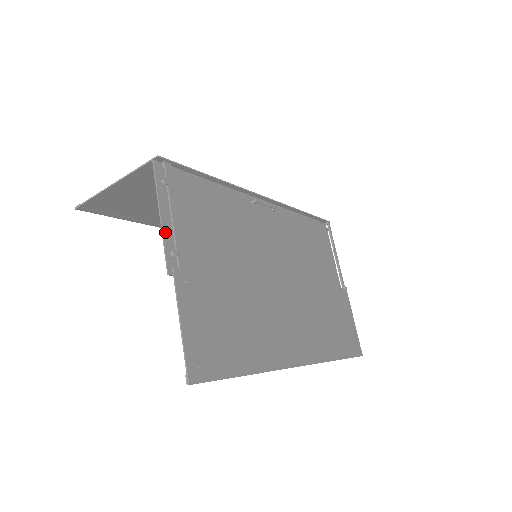
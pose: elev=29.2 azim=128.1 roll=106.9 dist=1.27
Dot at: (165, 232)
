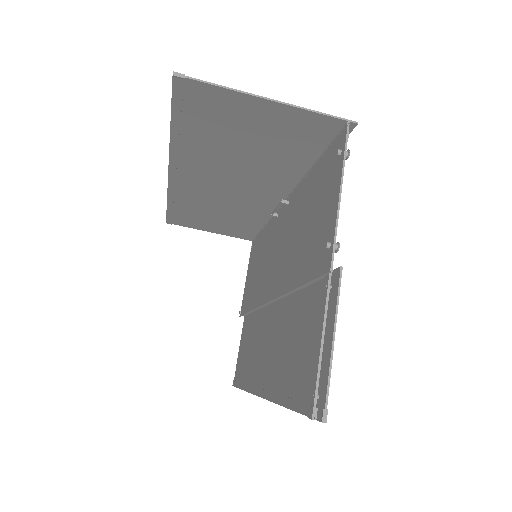
Dot at: (337, 216)
